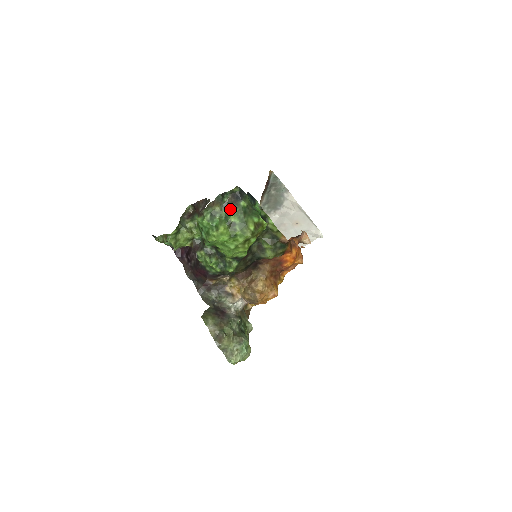
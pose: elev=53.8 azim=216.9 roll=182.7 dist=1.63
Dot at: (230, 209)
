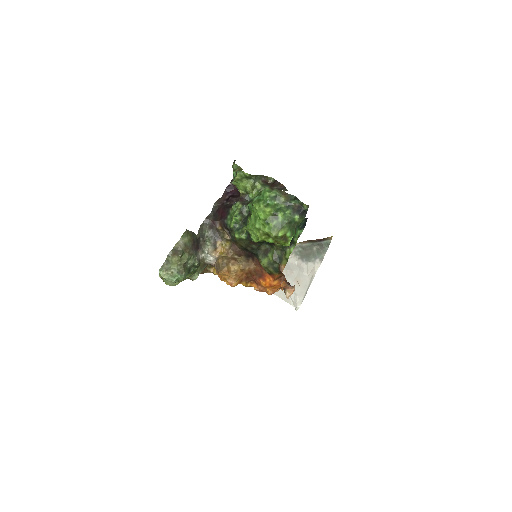
Dot at: (287, 209)
